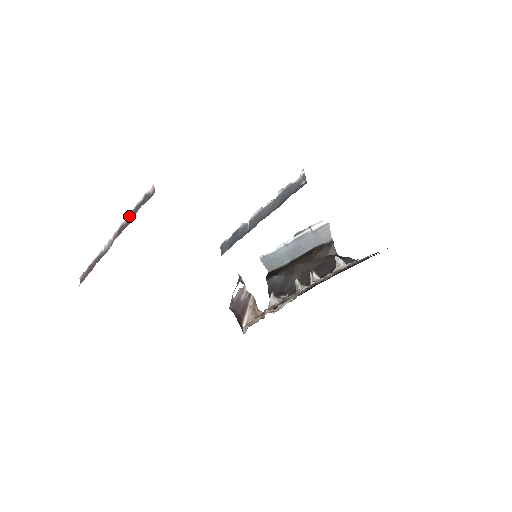
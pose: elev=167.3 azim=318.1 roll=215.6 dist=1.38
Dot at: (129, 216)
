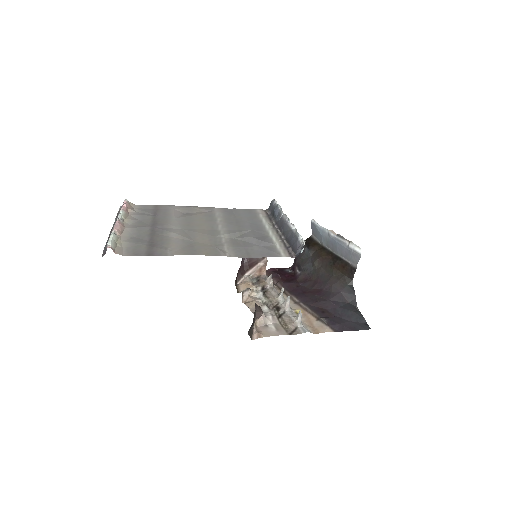
Dot at: (111, 234)
